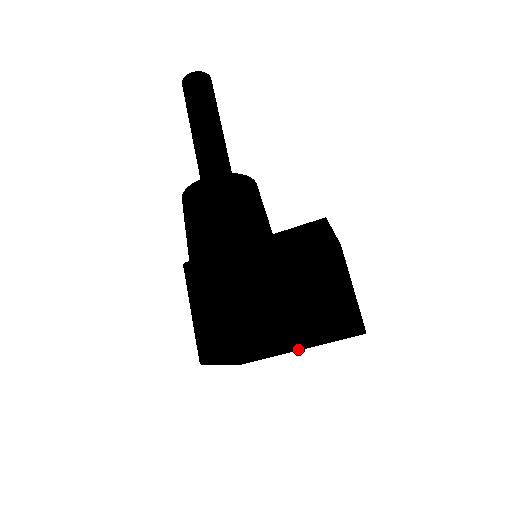
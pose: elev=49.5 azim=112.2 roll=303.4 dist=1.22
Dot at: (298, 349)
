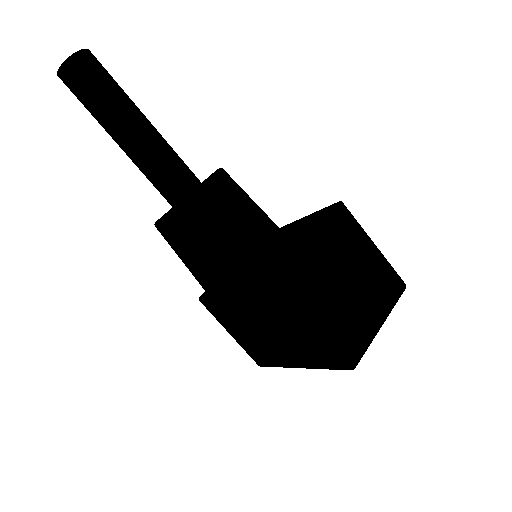
Dot at: occluded
